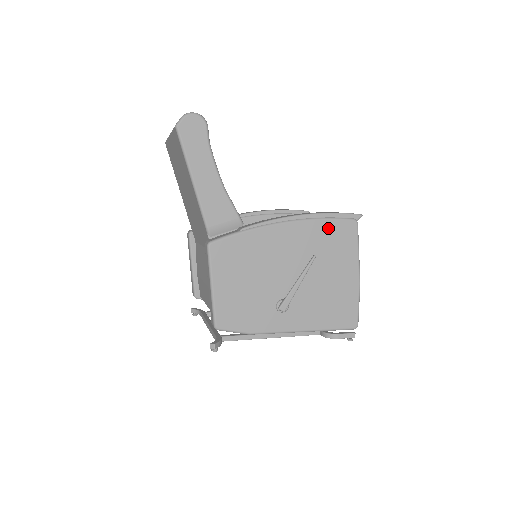
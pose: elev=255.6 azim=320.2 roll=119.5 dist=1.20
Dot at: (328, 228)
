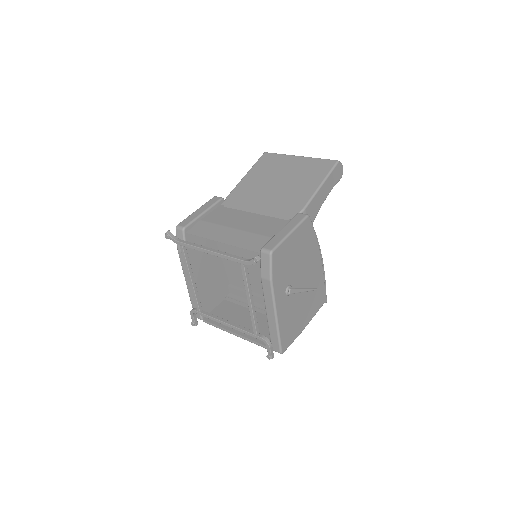
Dot at: (321, 287)
